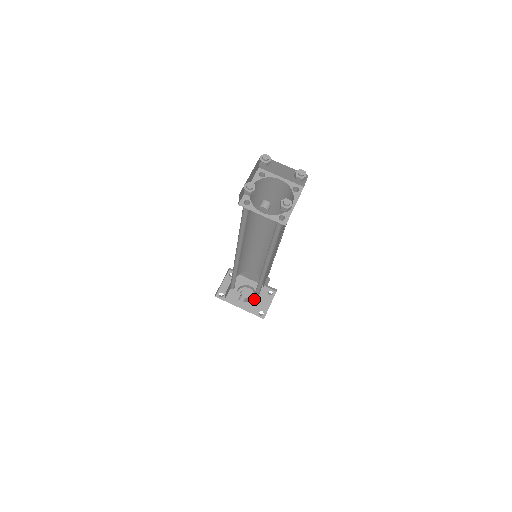
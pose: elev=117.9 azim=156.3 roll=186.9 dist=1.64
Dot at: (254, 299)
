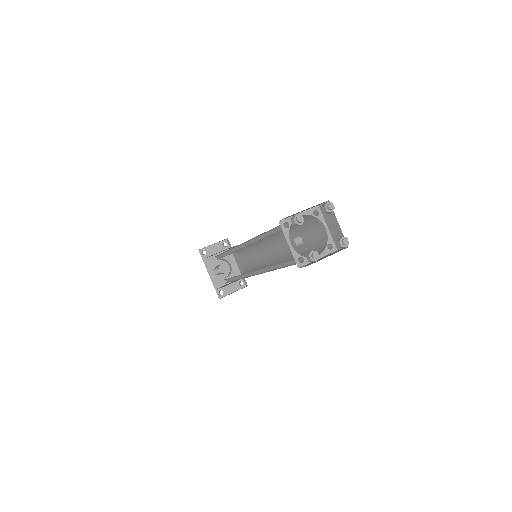
Dot at: occluded
